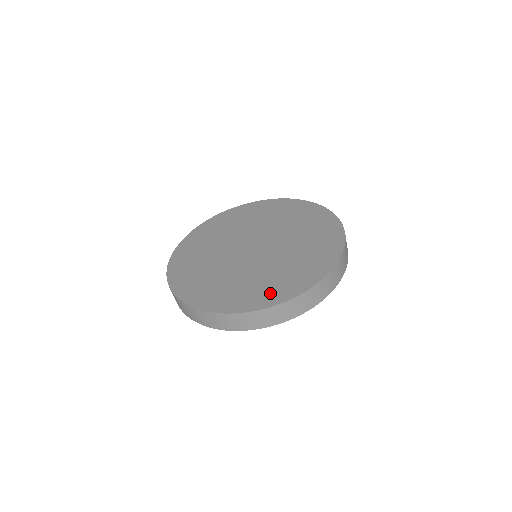
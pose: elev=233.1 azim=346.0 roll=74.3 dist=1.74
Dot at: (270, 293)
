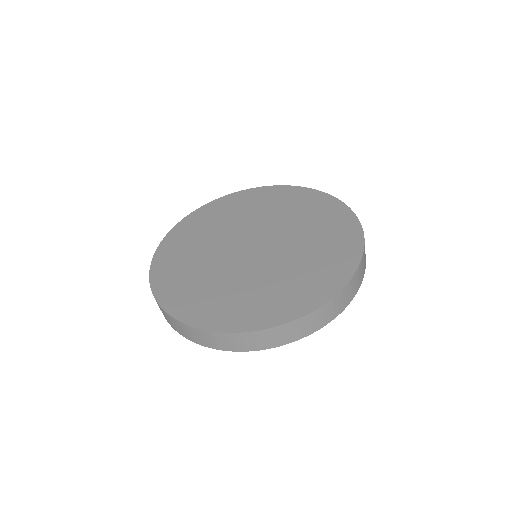
Dot at: (325, 278)
